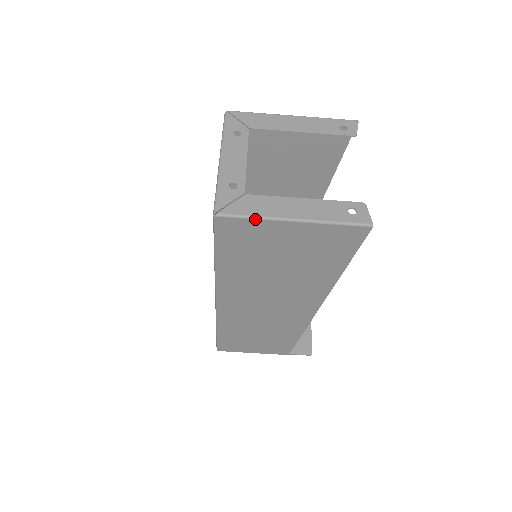
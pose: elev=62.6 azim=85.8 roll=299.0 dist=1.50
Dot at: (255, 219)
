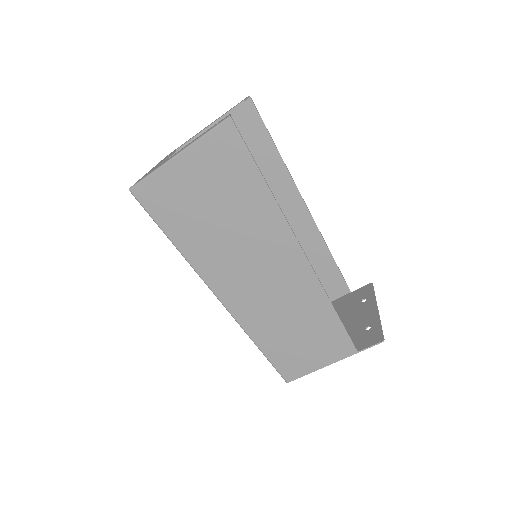
Dot at: (153, 173)
